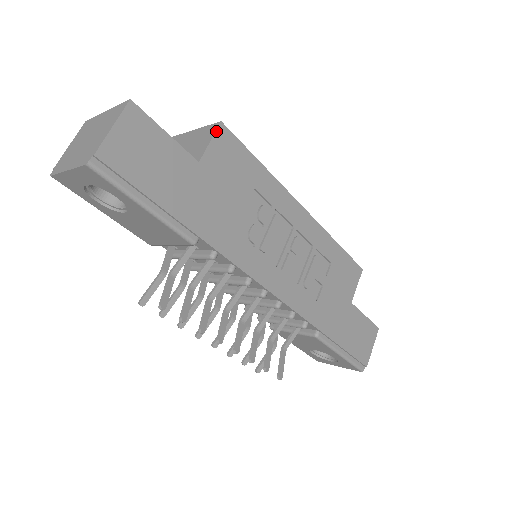
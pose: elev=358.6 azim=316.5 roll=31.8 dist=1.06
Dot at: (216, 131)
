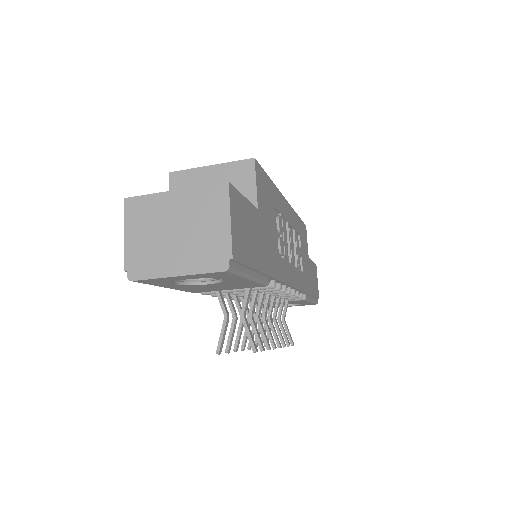
Dot at: (255, 170)
